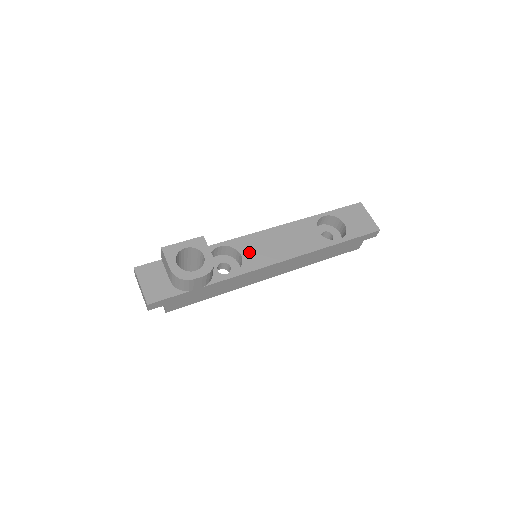
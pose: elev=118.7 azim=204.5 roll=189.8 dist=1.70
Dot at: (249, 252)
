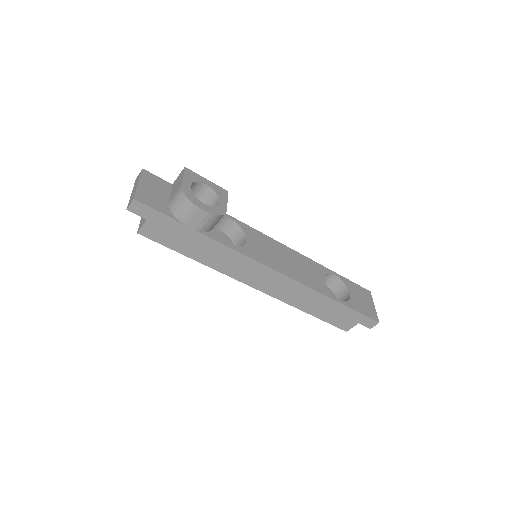
Dot at: (255, 243)
